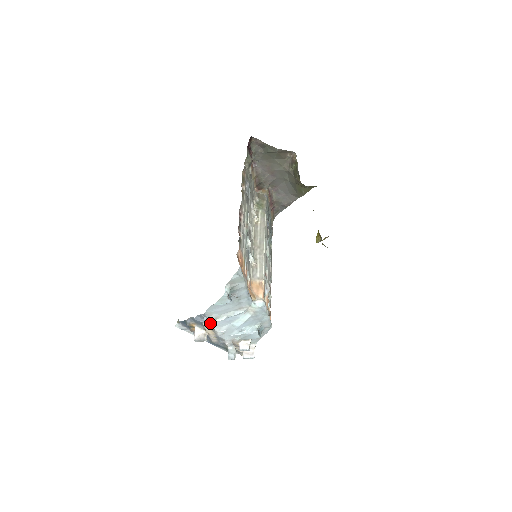
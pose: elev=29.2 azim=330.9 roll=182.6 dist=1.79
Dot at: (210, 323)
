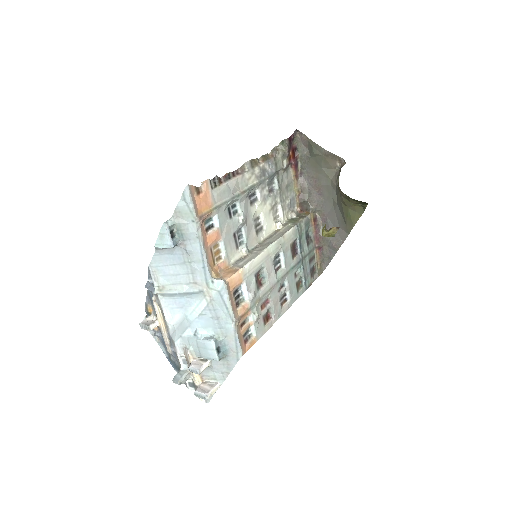
Dot at: (155, 291)
